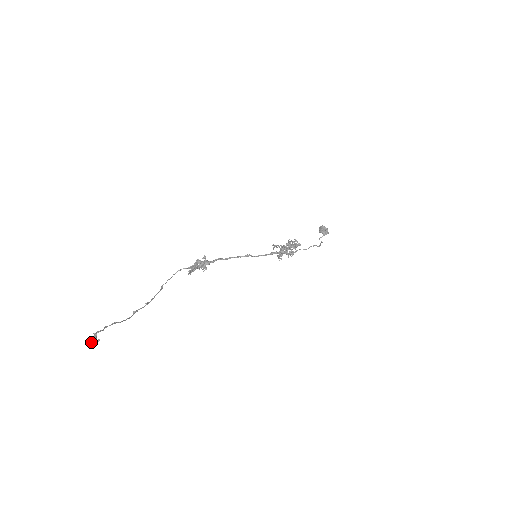
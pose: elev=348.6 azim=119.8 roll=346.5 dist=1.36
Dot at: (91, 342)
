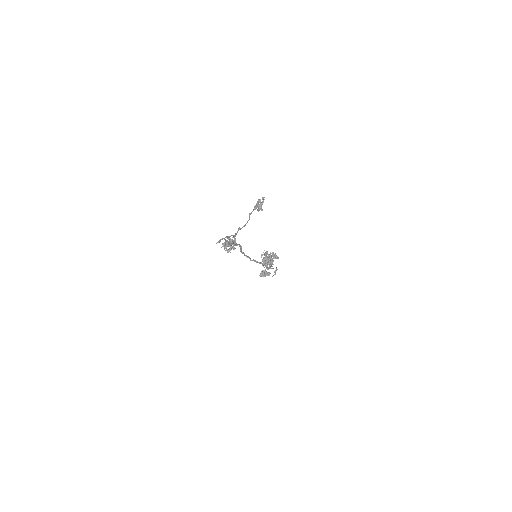
Dot at: (262, 202)
